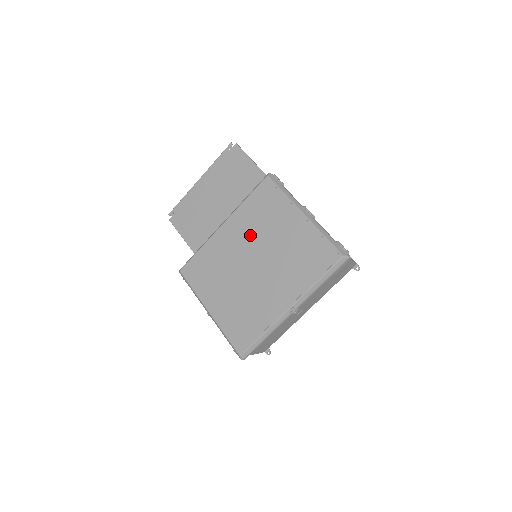
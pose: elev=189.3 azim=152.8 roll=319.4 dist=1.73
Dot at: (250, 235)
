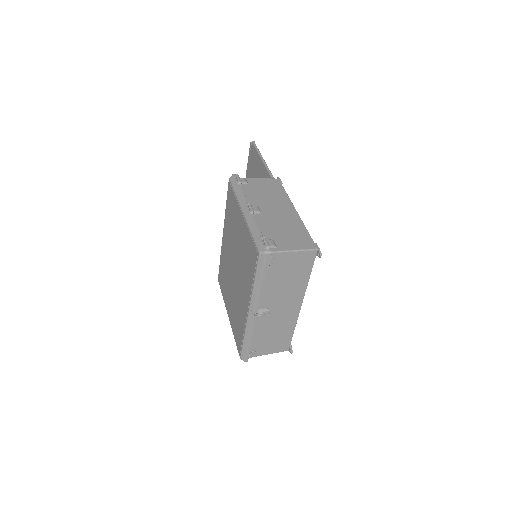
Dot at: (230, 240)
